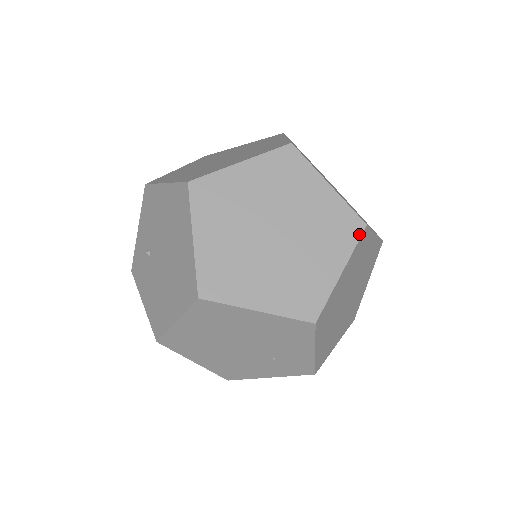
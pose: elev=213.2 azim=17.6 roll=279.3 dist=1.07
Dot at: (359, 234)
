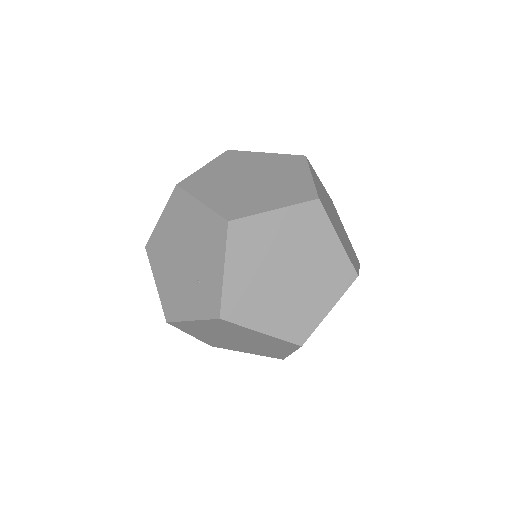
Dot at: (308, 200)
